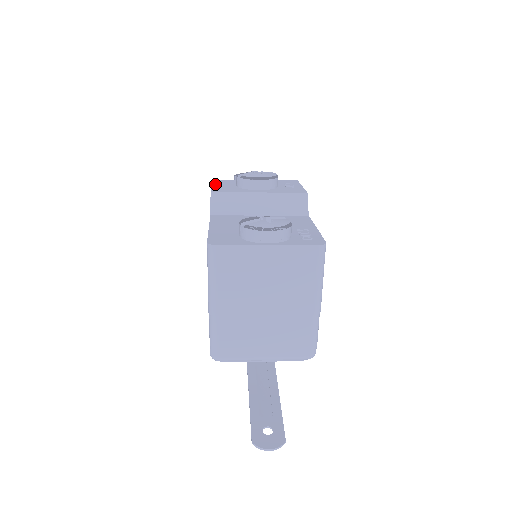
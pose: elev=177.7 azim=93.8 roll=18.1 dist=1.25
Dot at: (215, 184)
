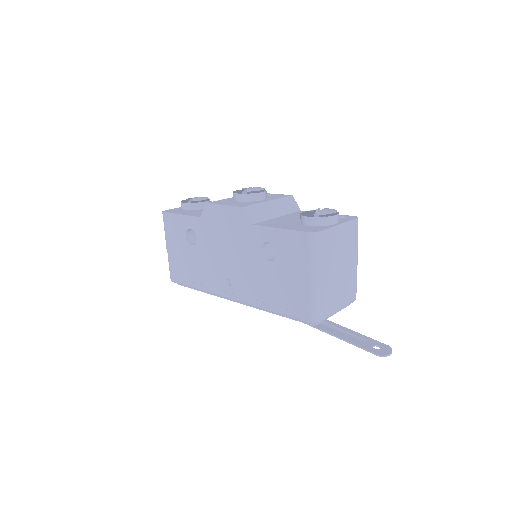
Dot at: (223, 204)
